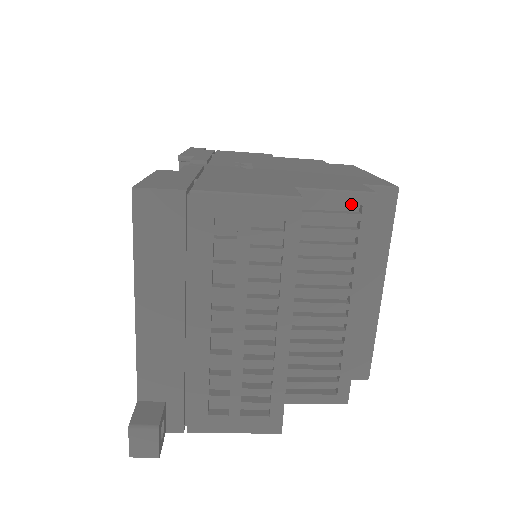
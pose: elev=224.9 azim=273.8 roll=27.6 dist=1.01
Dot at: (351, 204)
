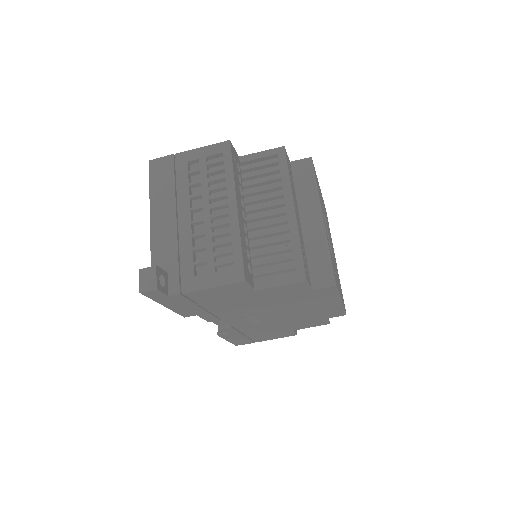
Dot at: (271, 155)
